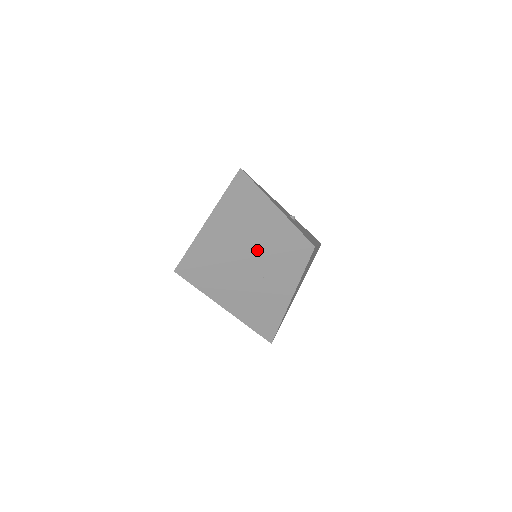
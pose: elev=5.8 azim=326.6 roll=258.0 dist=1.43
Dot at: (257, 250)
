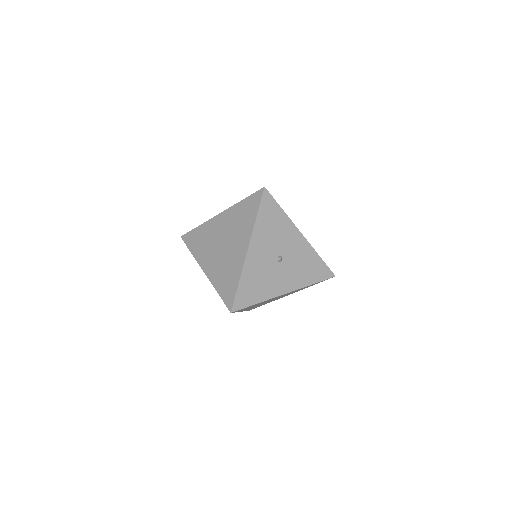
Dot at: (212, 275)
